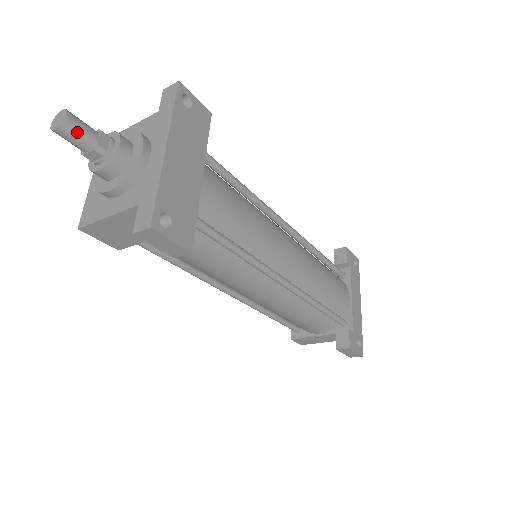
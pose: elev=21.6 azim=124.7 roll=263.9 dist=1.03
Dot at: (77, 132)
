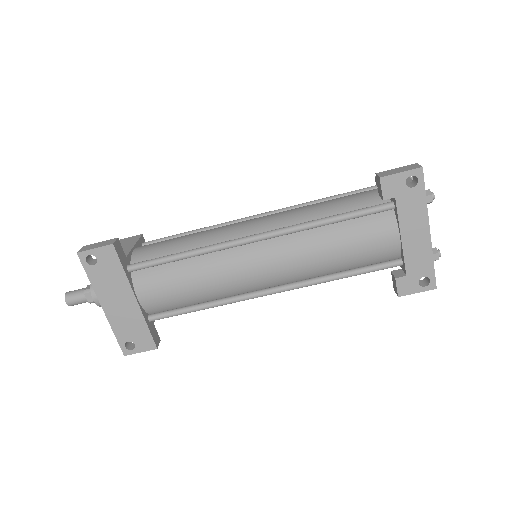
Dot at: (77, 303)
